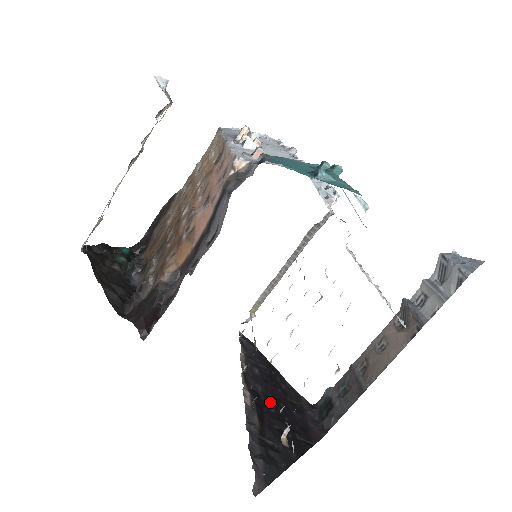
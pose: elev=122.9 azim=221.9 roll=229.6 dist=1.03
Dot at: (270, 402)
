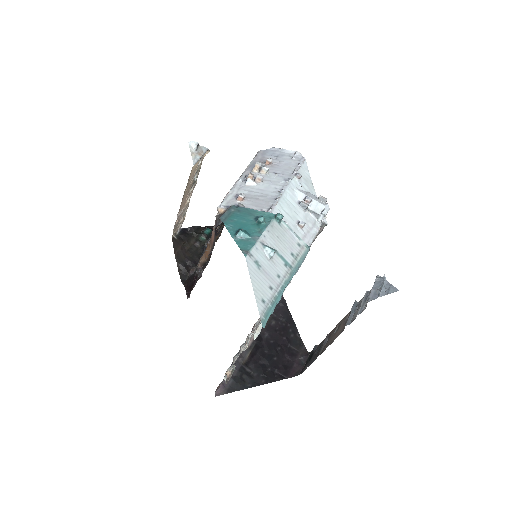
Dot at: (268, 346)
